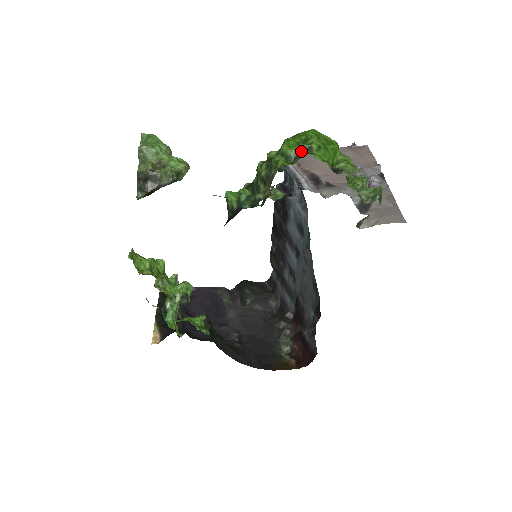
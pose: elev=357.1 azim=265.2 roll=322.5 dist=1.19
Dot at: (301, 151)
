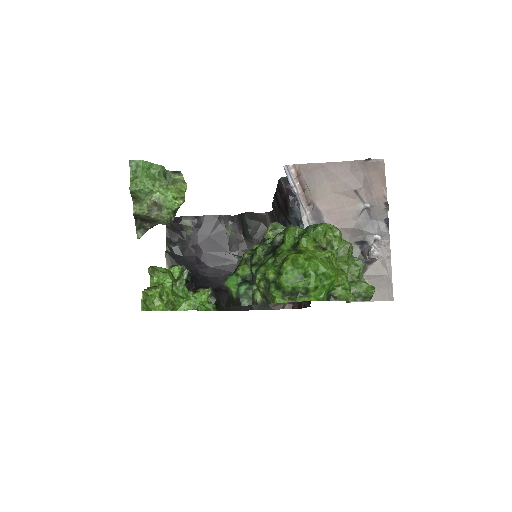
Dot at: (298, 290)
